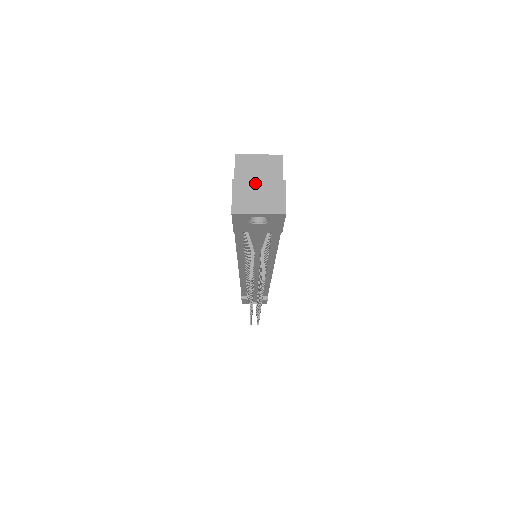
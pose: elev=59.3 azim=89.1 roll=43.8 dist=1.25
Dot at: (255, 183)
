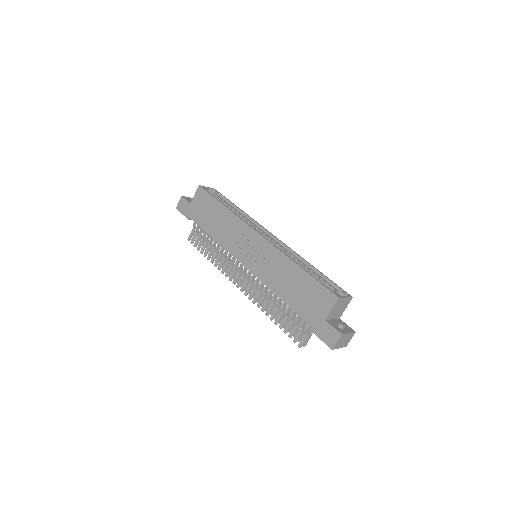
Dot at: (347, 335)
